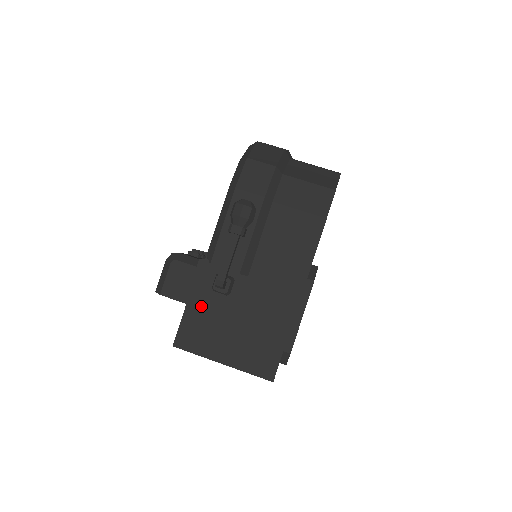
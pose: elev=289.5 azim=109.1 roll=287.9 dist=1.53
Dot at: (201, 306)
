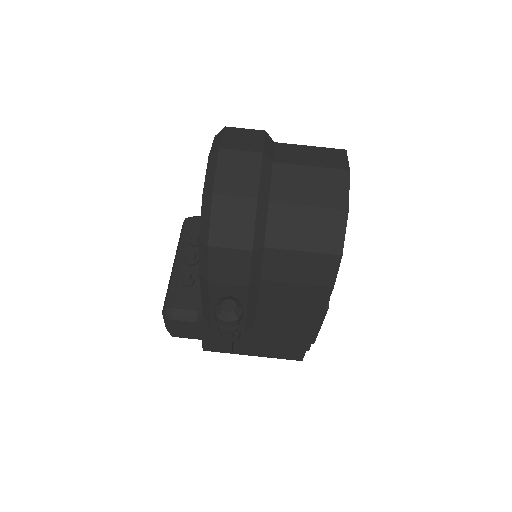
Dot at: (216, 340)
